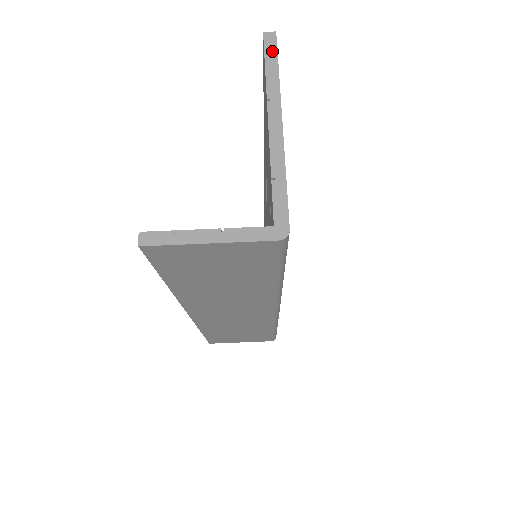
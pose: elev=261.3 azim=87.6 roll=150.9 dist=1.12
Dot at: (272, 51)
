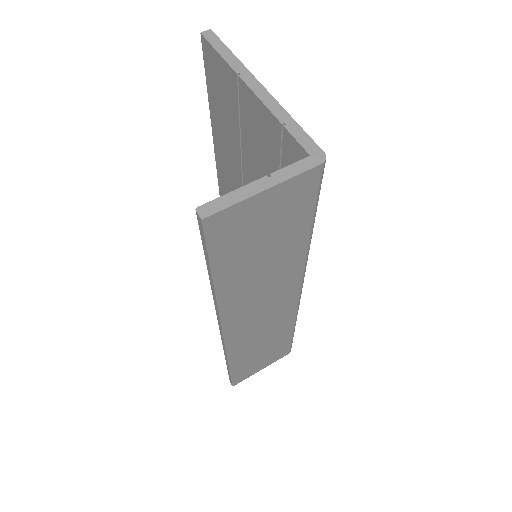
Dot at: (217, 42)
